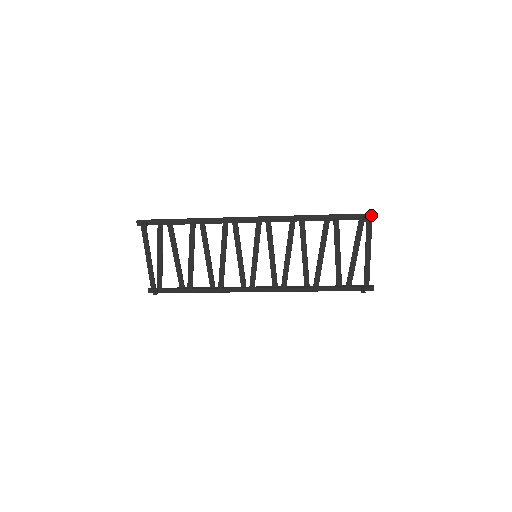
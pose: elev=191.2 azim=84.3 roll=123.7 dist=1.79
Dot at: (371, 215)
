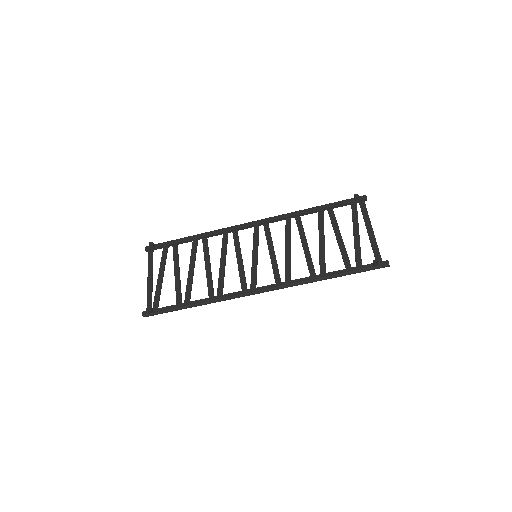
Dot at: (361, 196)
